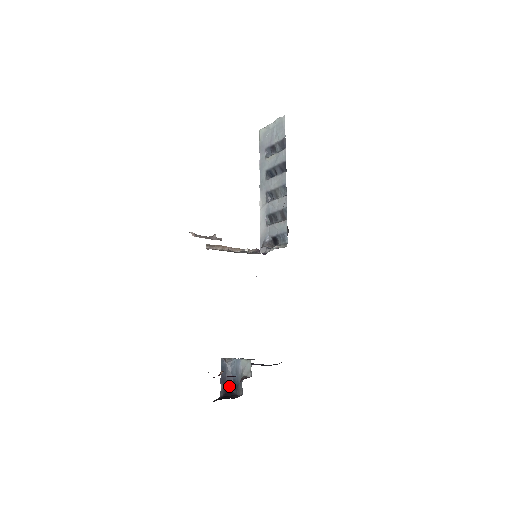
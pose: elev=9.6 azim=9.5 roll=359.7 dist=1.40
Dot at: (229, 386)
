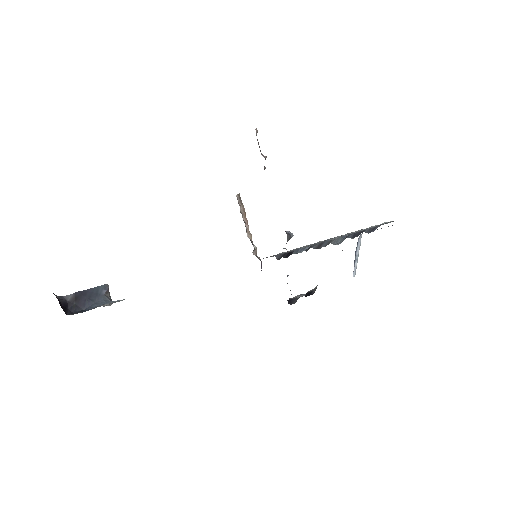
Dot at: (73, 307)
